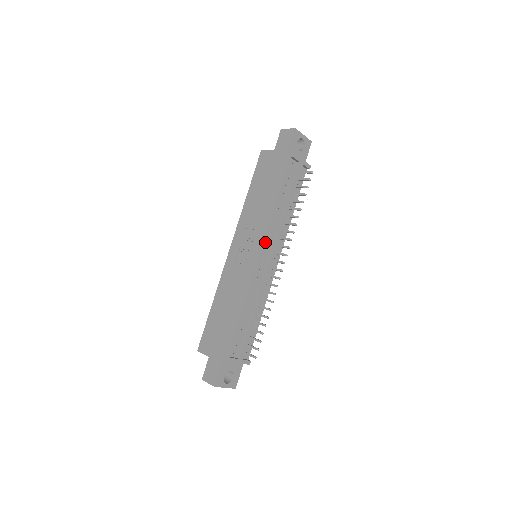
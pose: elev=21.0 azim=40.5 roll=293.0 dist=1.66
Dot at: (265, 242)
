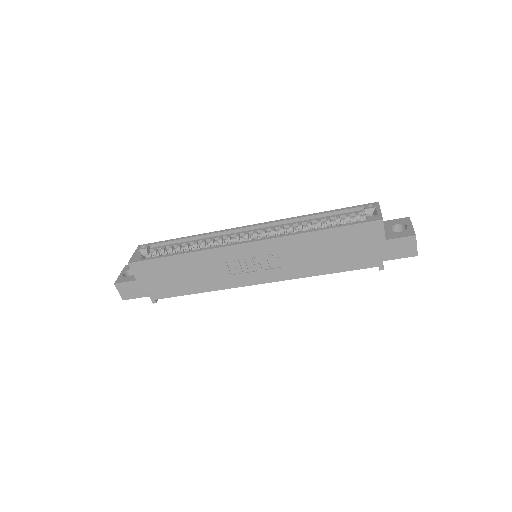
Dot at: (275, 280)
